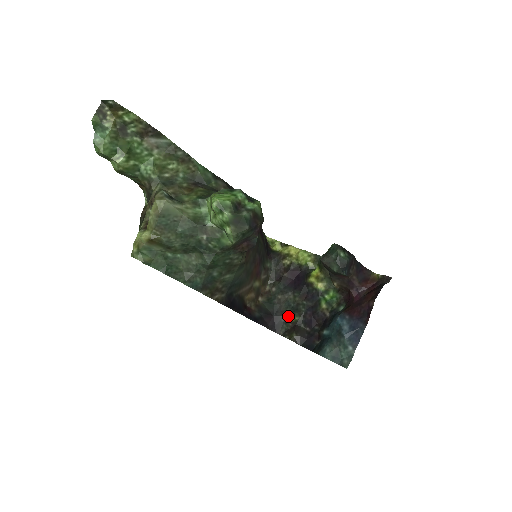
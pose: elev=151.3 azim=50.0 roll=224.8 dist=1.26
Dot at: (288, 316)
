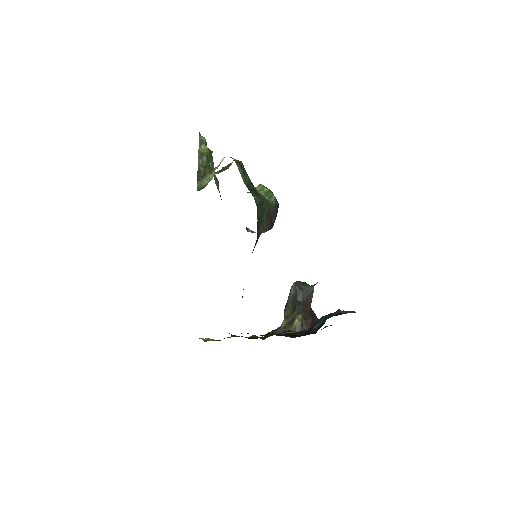
Dot at: occluded
